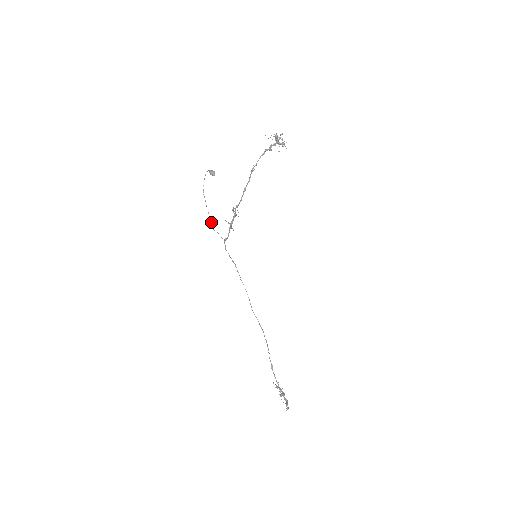
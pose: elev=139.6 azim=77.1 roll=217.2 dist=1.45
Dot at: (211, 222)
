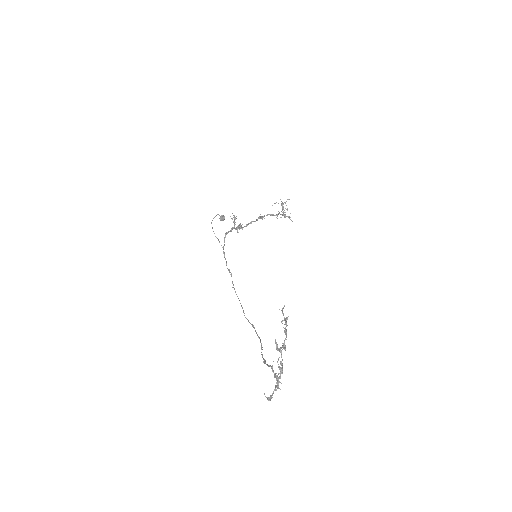
Dot at: (214, 233)
